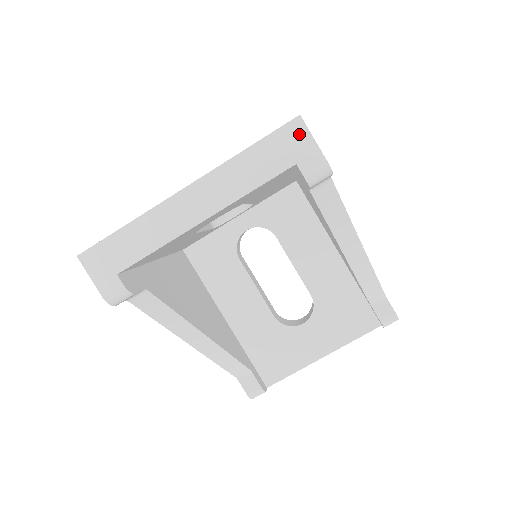
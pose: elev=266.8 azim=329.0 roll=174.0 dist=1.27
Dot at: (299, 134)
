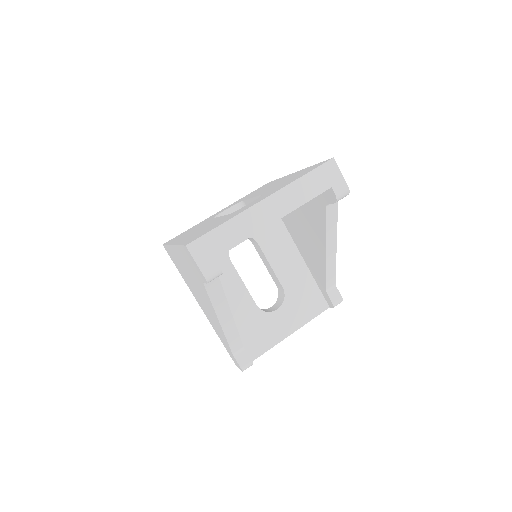
Dot at: (333, 169)
